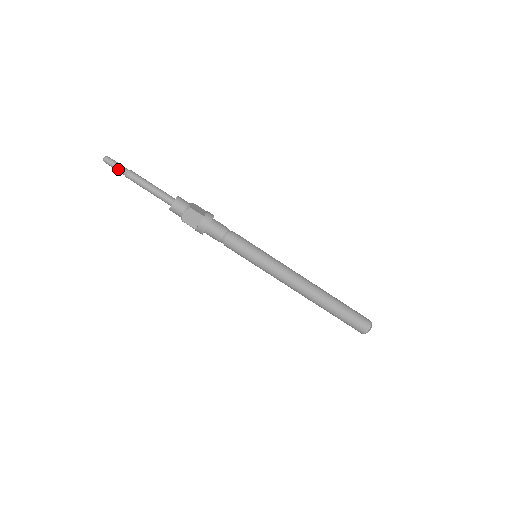
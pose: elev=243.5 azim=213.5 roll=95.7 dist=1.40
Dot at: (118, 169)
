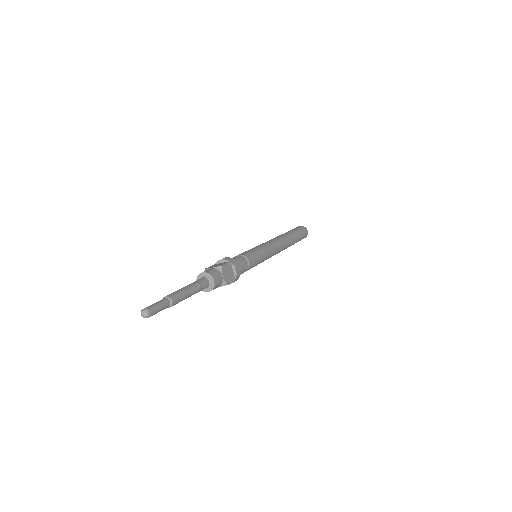
Dot at: occluded
